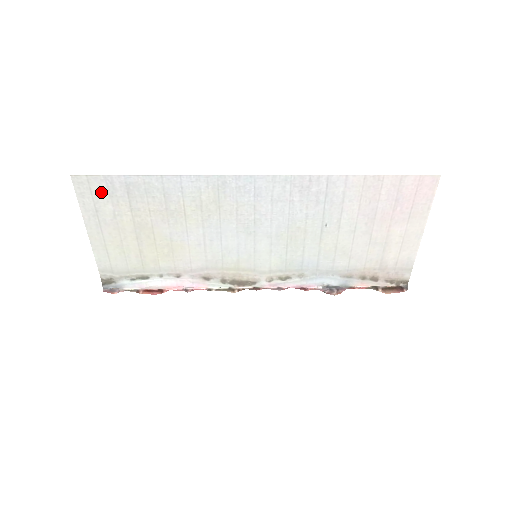
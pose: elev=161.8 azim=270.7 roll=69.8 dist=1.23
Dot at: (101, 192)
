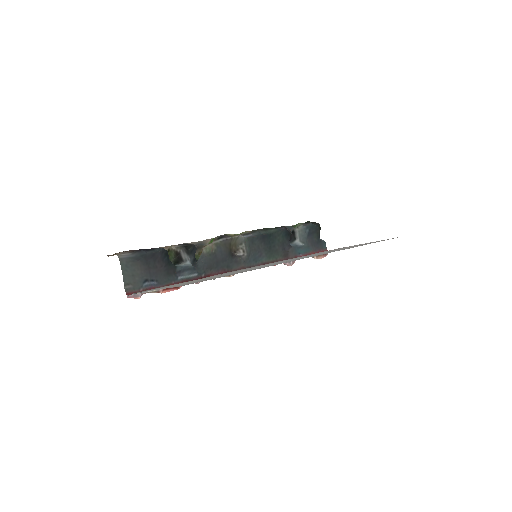
Dot at: (195, 282)
